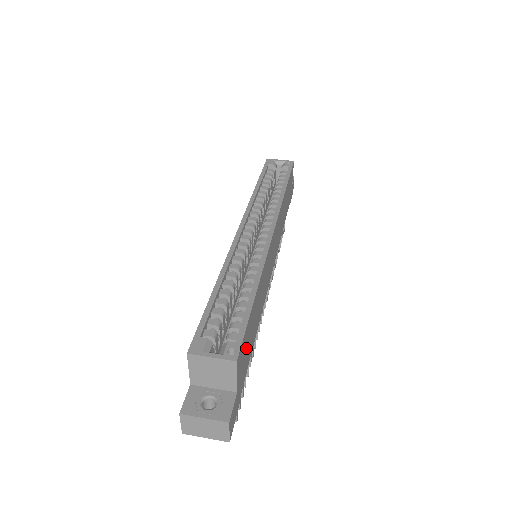
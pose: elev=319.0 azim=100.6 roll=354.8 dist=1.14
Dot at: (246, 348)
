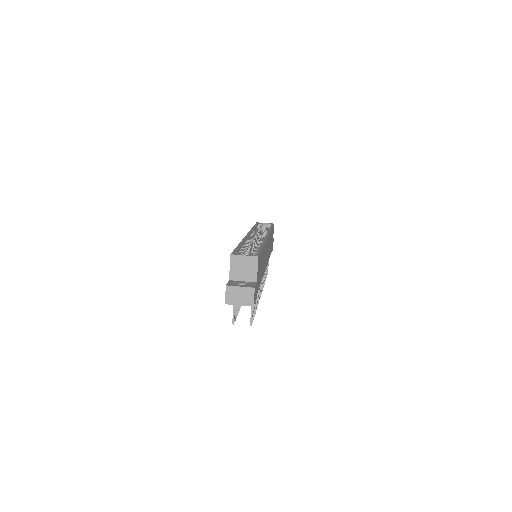
Dot at: (259, 268)
